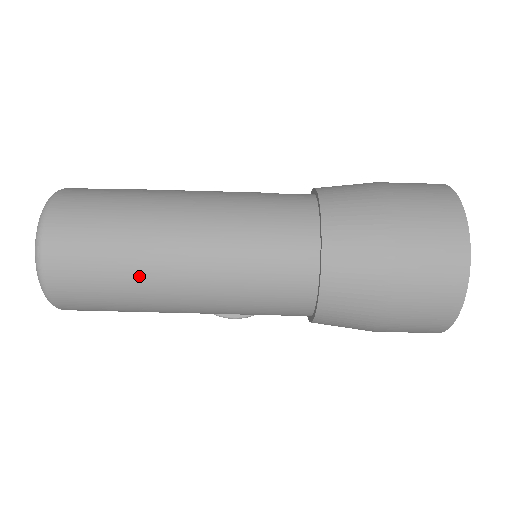
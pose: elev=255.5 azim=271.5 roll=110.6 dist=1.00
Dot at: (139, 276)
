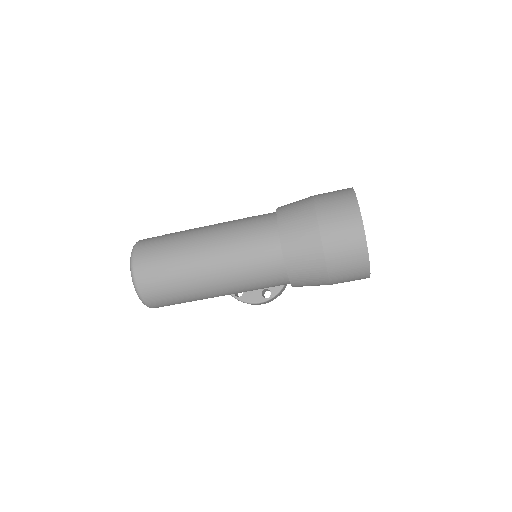
Dot at: (186, 277)
